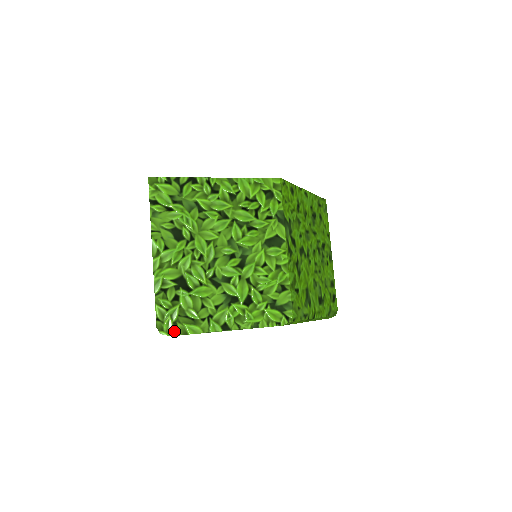
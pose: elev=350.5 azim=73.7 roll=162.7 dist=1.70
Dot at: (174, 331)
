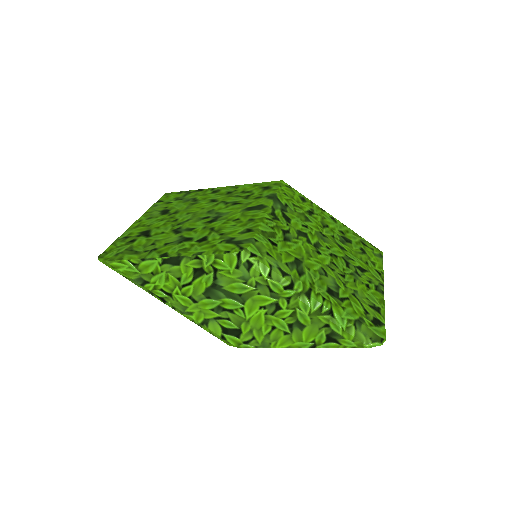
Dot at: (112, 258)
